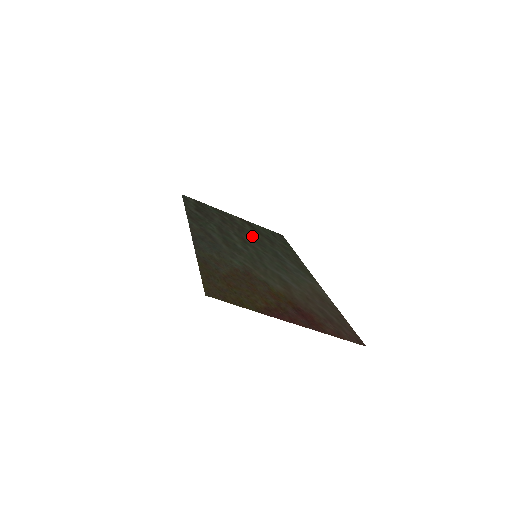
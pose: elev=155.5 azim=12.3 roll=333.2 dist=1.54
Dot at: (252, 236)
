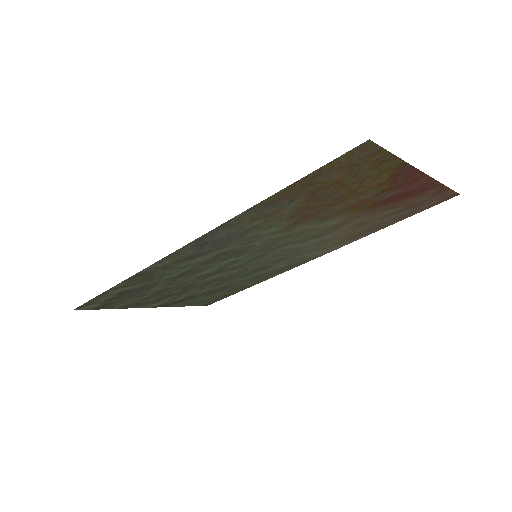
Dot at: (205, 285)
